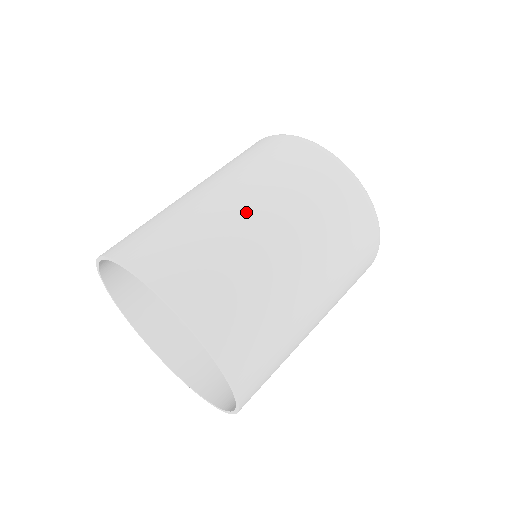
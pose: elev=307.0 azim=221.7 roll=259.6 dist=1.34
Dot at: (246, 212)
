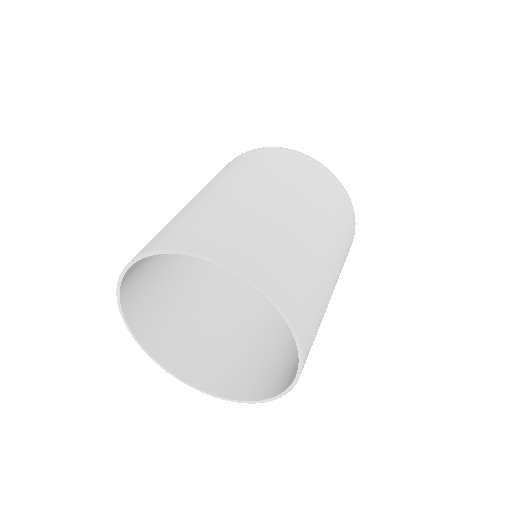
Dot at: (213, 192)
